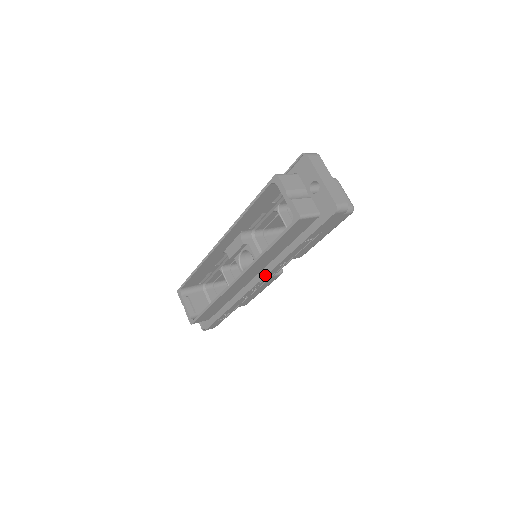
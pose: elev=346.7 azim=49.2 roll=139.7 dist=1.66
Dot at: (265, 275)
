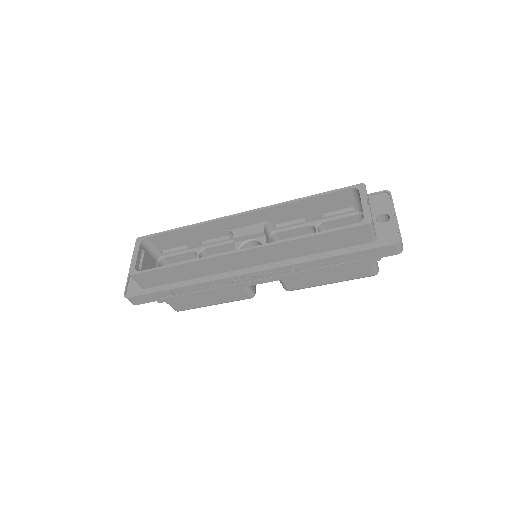
Dot at: (268, 268)
